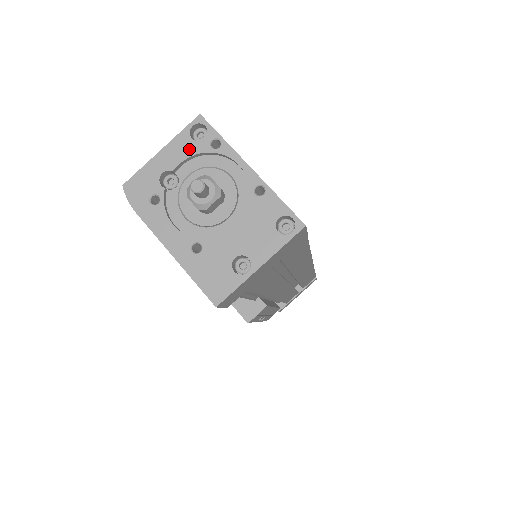
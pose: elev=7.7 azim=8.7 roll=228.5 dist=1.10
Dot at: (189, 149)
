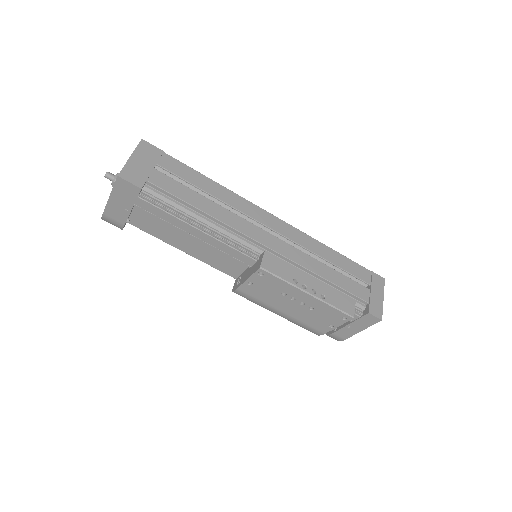
Dot at: occluded
